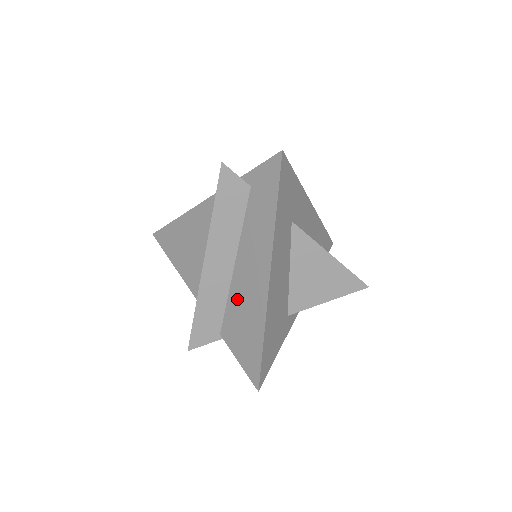
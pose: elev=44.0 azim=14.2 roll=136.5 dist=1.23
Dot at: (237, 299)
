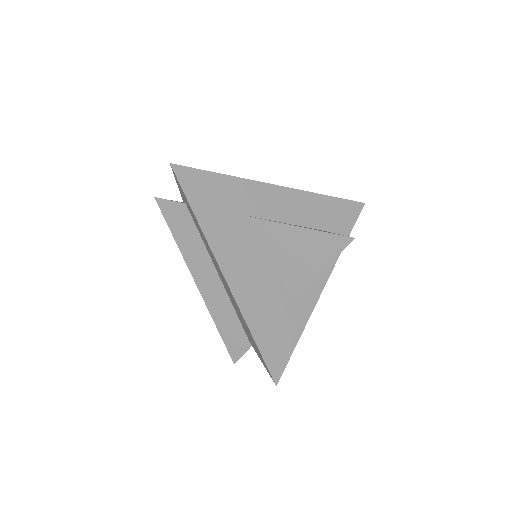
Dot at: (233, 304)
